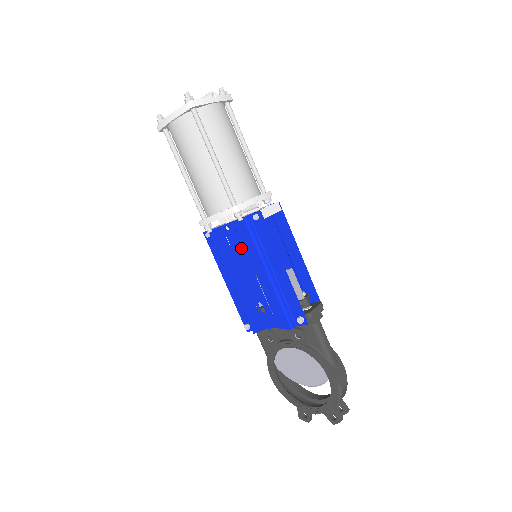
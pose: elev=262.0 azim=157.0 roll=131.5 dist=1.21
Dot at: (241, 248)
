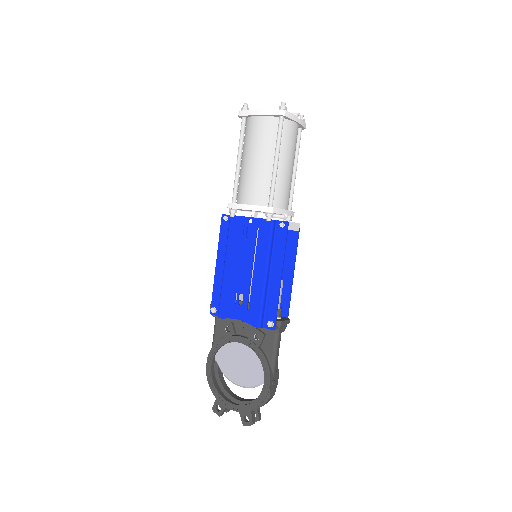
Dot at: (254, 243)
